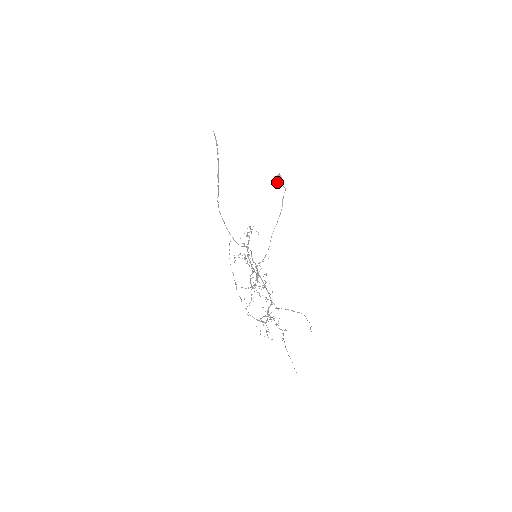
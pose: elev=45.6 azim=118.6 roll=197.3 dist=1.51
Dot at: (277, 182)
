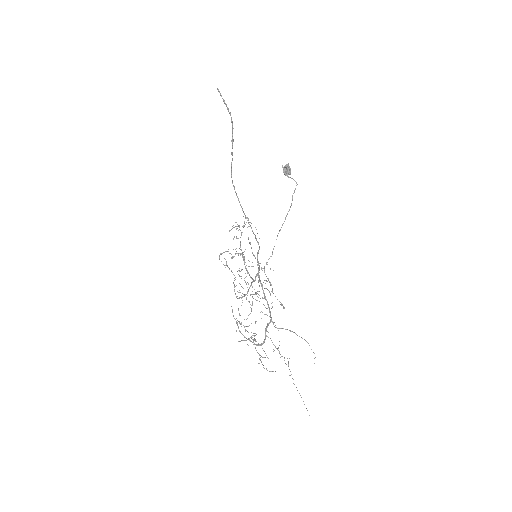
Dot at: (284, 173)
